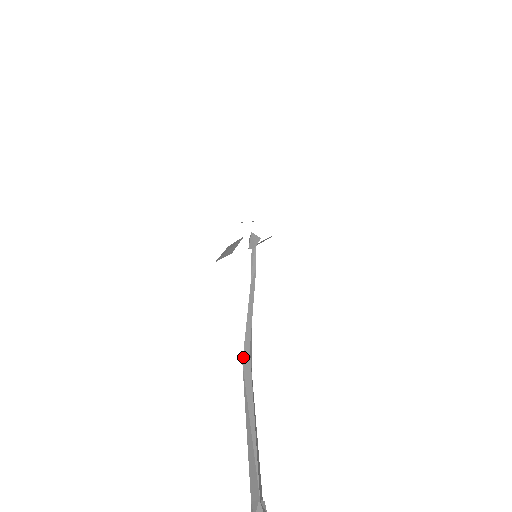
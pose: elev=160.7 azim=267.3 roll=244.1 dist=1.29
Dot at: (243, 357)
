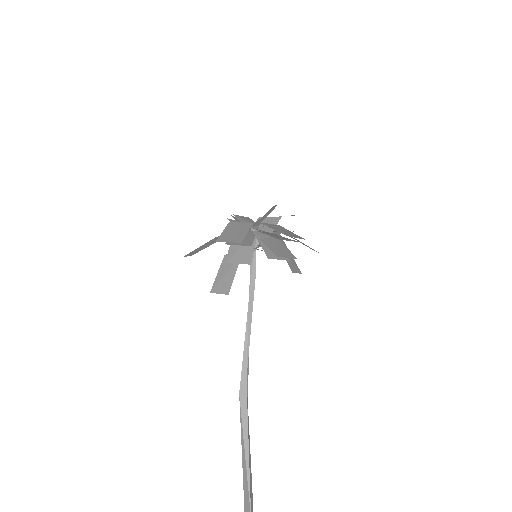
Dot at: (240, 388)
